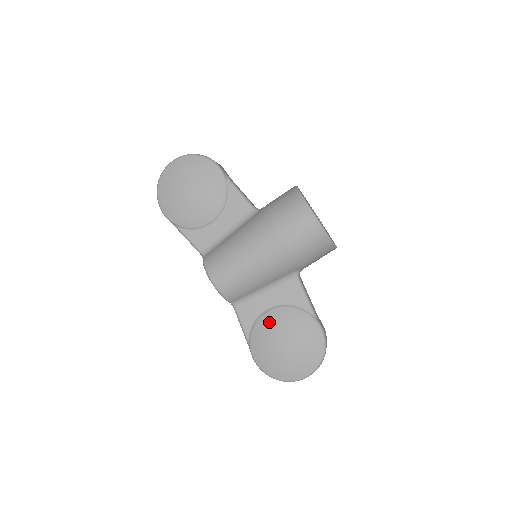
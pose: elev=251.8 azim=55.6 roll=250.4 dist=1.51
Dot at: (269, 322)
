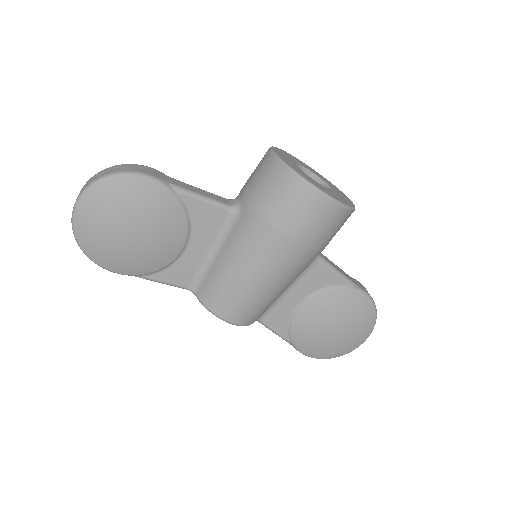
Dot at: (307, 318)
